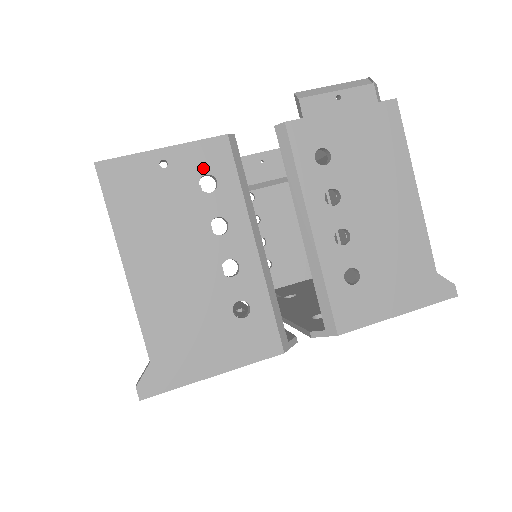
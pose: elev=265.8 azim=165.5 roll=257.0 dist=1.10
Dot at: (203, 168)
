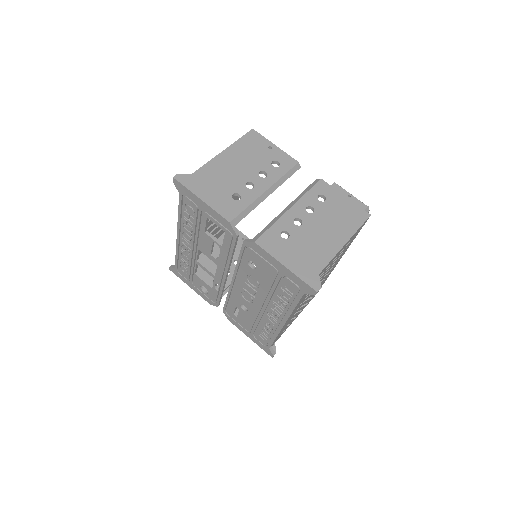
Dot at: (280, 160)
